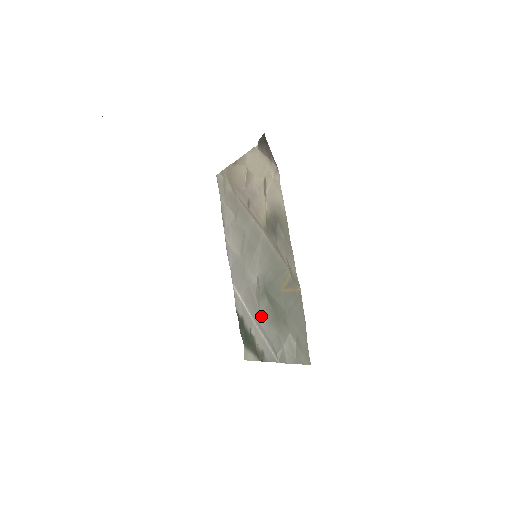
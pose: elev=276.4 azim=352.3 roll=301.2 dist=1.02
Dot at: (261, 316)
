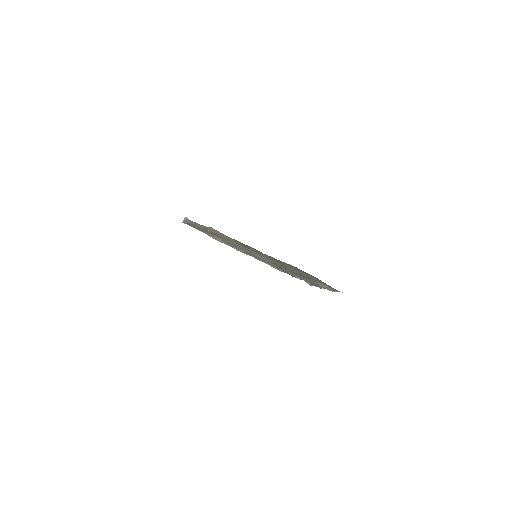
Dot at: (294, 275)
